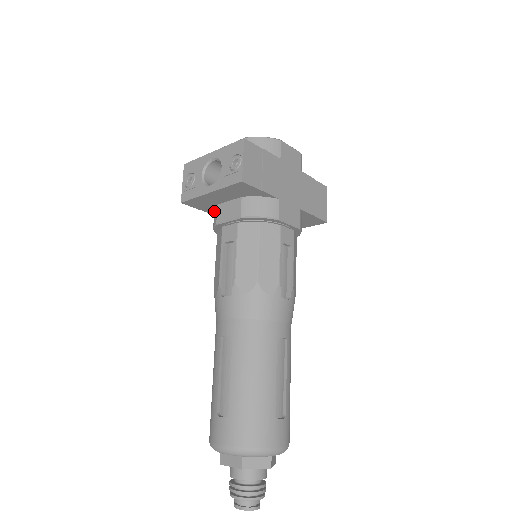
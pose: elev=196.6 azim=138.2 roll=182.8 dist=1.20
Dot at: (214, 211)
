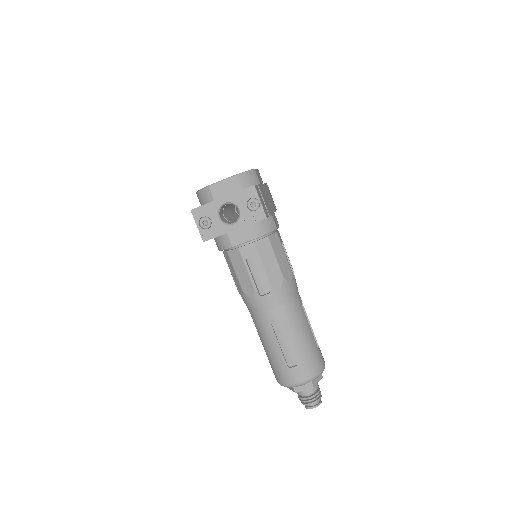
Dot at: (222, 237)
